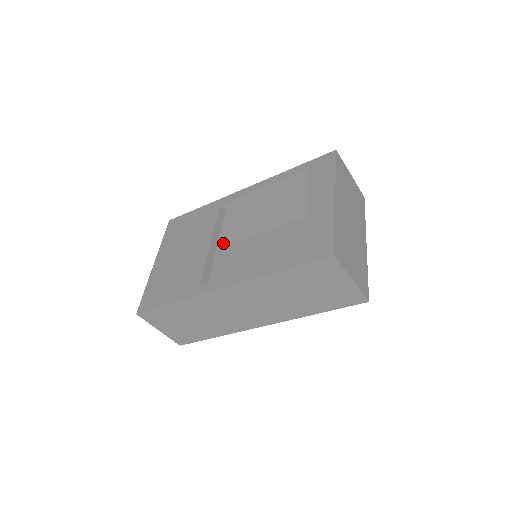
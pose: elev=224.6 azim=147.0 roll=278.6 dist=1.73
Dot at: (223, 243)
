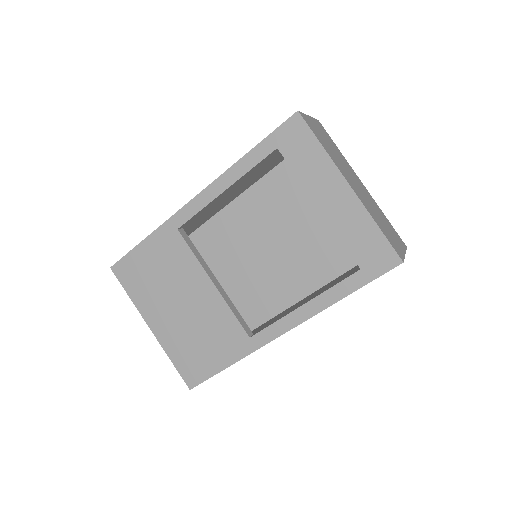
Dot at: occluded
